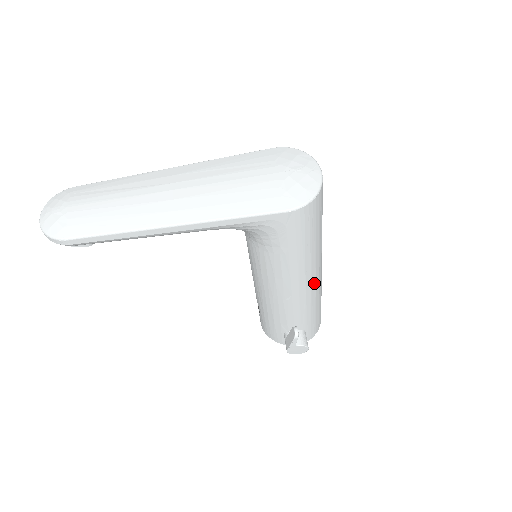
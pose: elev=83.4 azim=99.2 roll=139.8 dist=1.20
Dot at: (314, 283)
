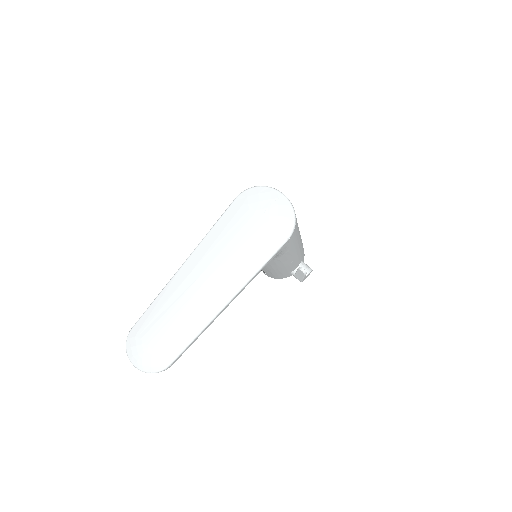
Dot at: occluded
